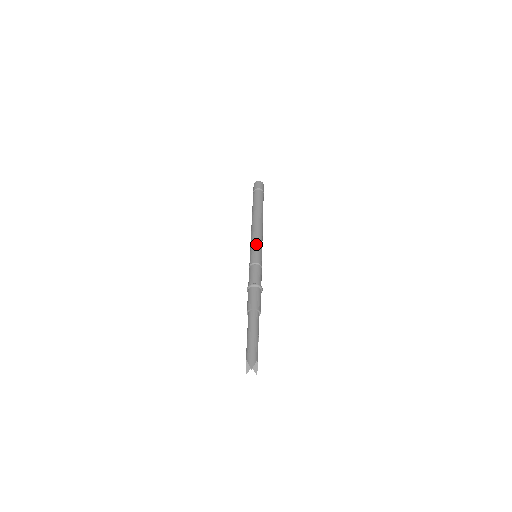
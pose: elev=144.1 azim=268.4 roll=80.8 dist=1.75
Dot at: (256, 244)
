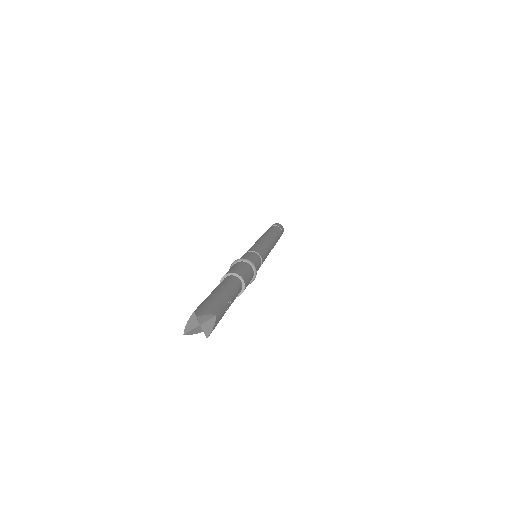
Dot at: (259, 243)
